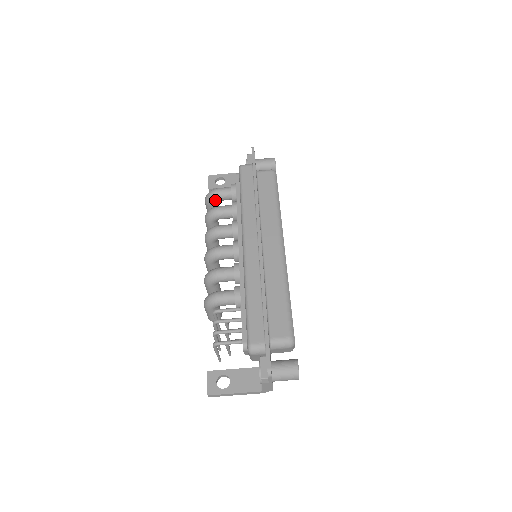
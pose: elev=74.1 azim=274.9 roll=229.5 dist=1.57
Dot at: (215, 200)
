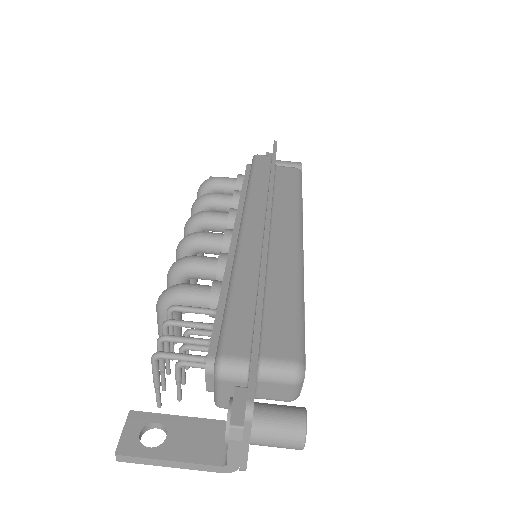
Dot at: (212, 190)
